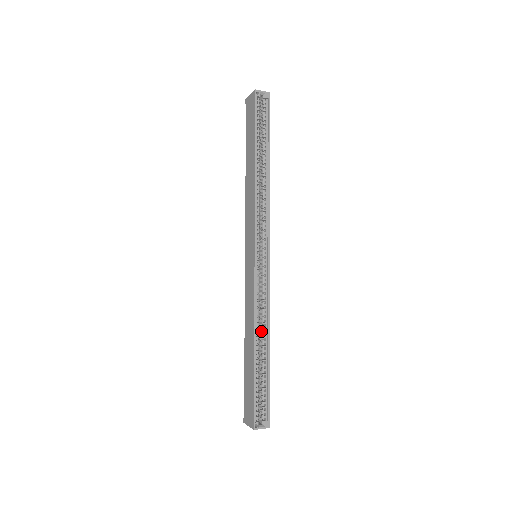
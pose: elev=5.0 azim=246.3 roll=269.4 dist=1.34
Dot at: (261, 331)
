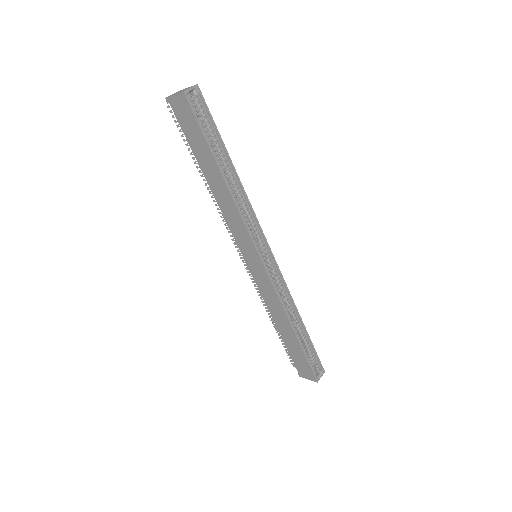
Dot at: (290, 314)
